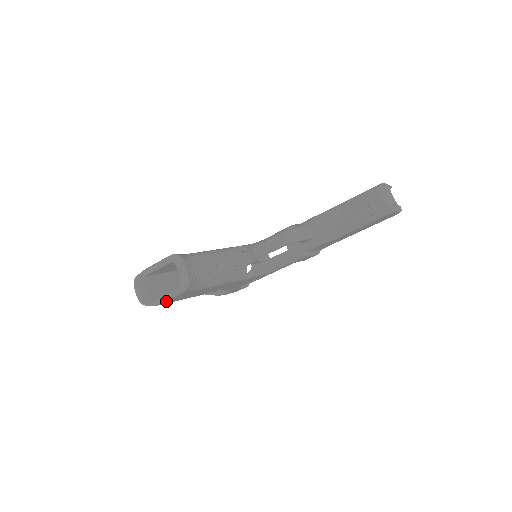
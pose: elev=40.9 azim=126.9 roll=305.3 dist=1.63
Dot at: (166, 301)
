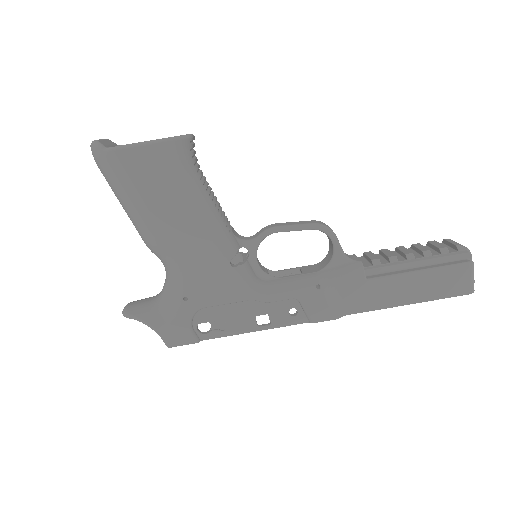
Dot at: (130, 151)
